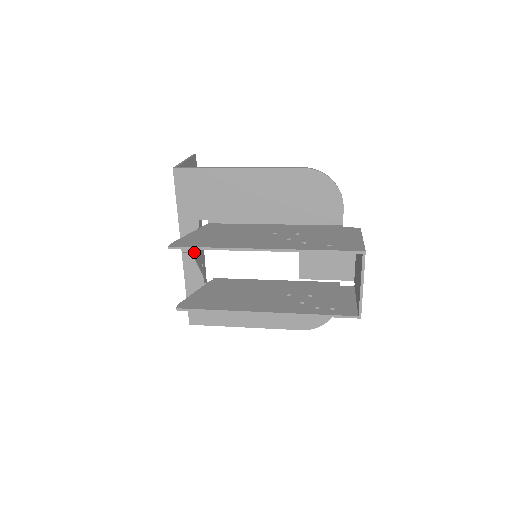
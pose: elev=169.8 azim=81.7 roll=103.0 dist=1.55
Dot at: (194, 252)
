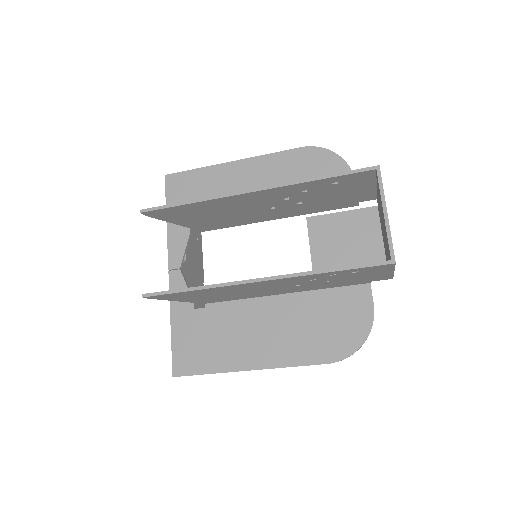
Dot at: occluded
